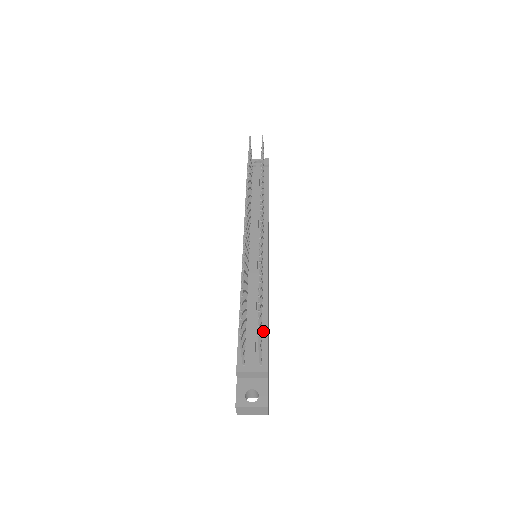
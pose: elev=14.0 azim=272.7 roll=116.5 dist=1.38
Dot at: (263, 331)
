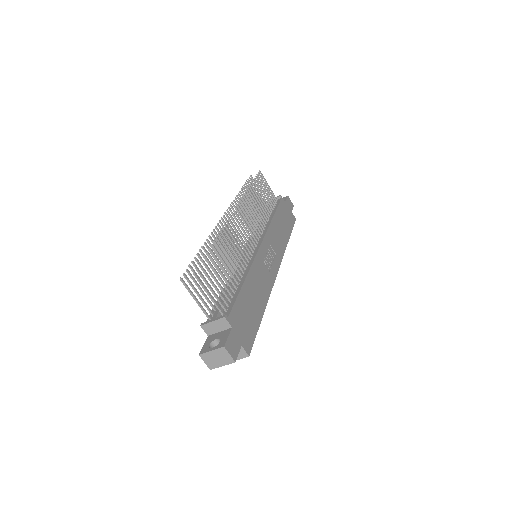
Dot at: (235, 295)
